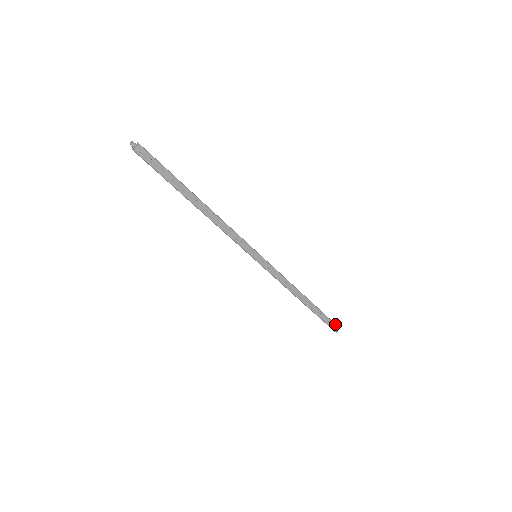
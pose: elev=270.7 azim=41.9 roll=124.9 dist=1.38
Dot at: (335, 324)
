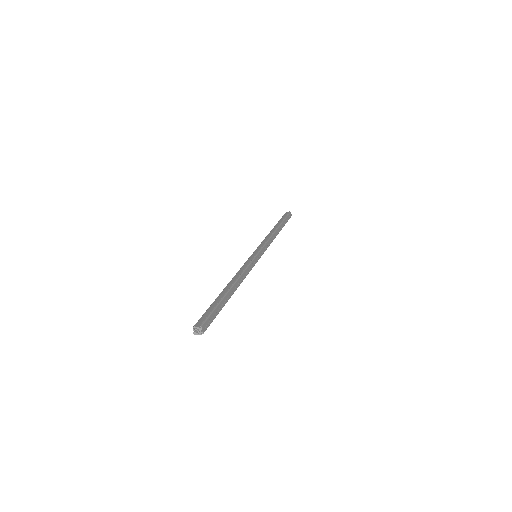
Dot at: (289, 214)
